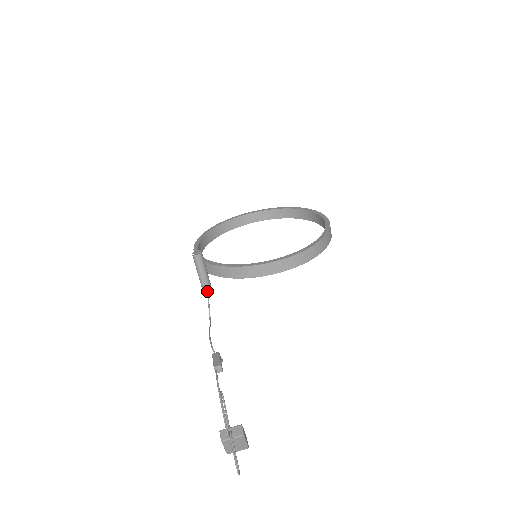
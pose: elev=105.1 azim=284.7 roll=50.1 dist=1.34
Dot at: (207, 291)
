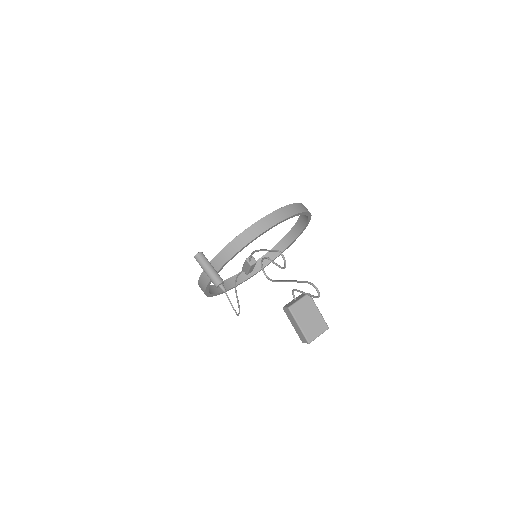
Dot at: (223, 288)
